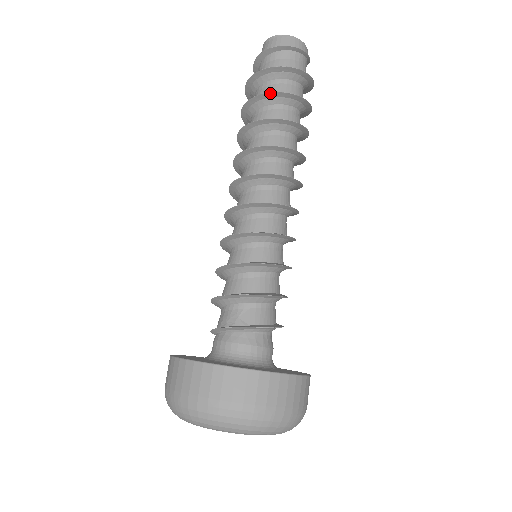
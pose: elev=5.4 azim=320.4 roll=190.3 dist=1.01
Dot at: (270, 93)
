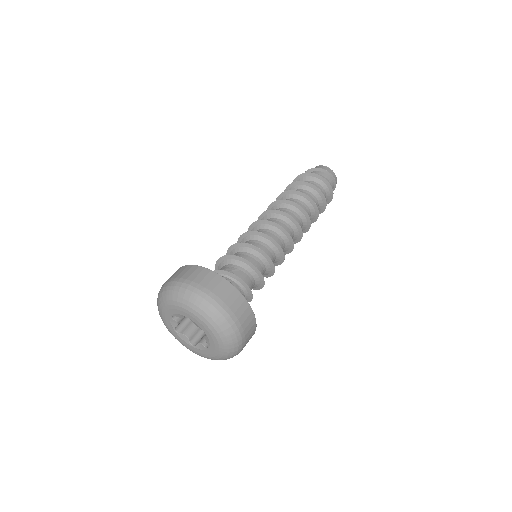
Dot at: (308, 183)
